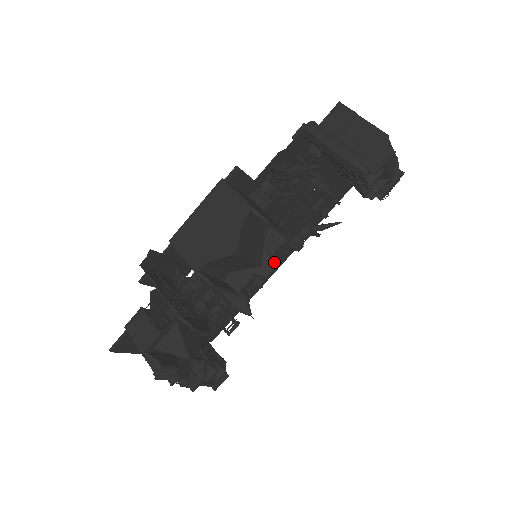
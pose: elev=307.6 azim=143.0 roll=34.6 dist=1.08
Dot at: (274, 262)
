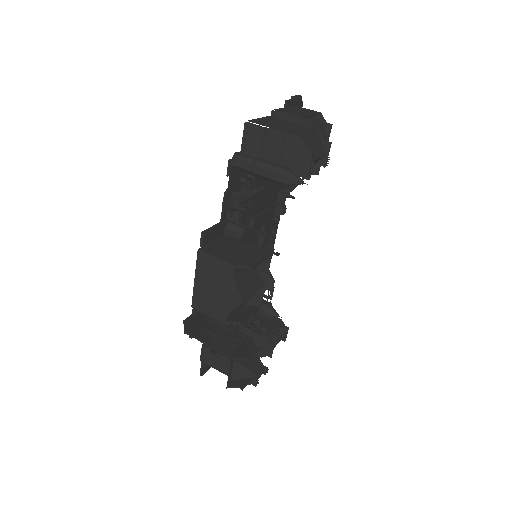
Dot at: (271, 232)
